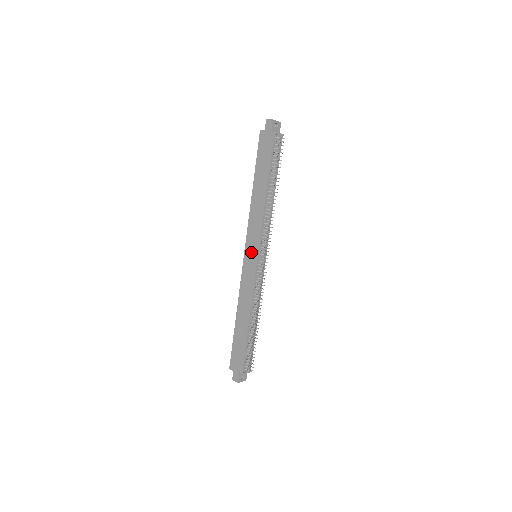
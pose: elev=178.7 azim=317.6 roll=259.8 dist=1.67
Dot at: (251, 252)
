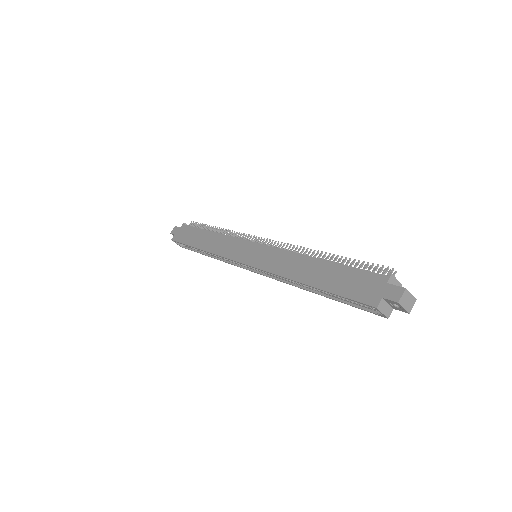
Dot at: (246, 252)
